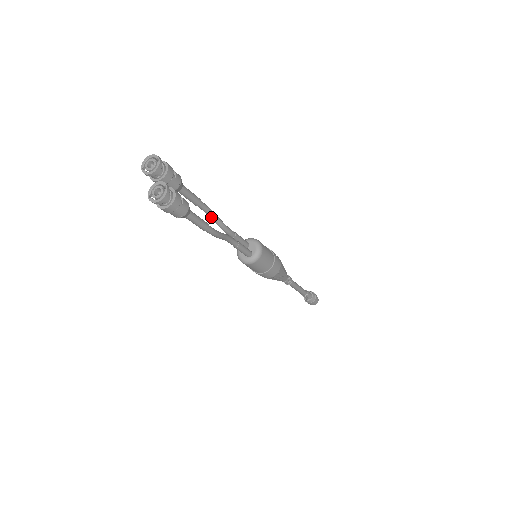
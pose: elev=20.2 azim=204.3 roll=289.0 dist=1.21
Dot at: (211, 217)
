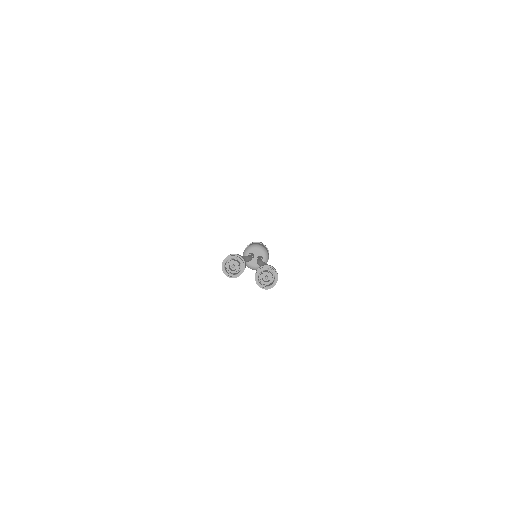
Dot at: occluded
